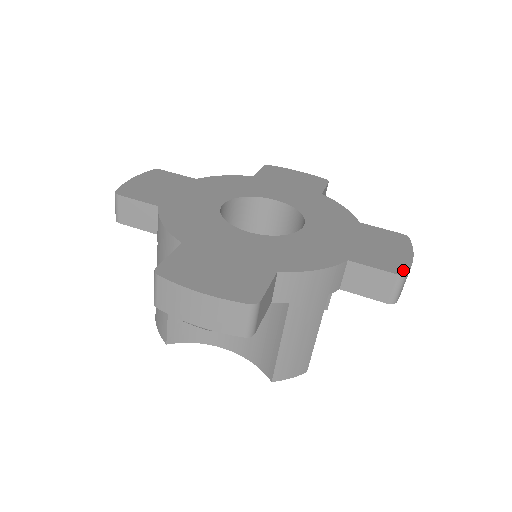
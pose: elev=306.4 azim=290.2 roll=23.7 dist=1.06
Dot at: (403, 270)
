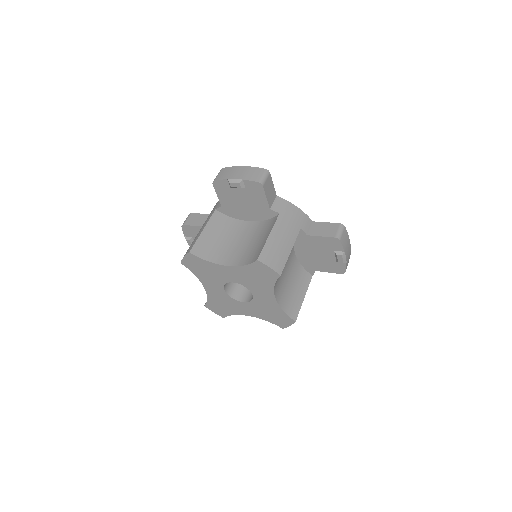
Dot at: occluded
